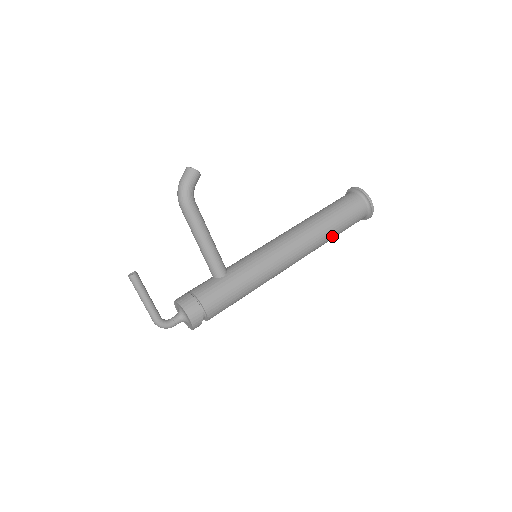
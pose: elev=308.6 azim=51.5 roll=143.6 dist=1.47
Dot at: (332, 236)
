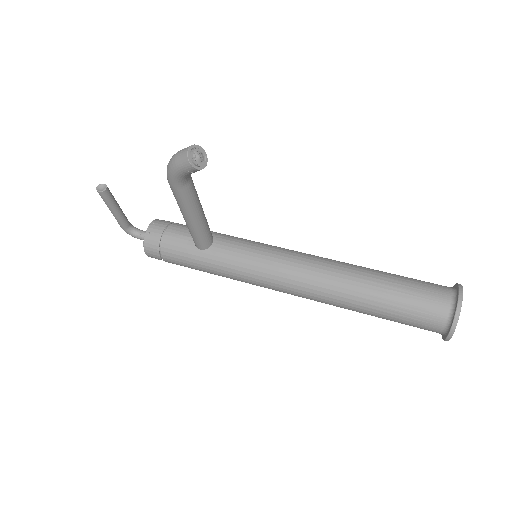
Dot at: occluded
